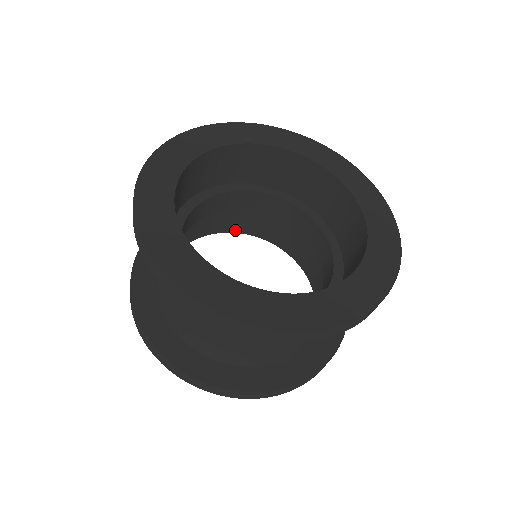
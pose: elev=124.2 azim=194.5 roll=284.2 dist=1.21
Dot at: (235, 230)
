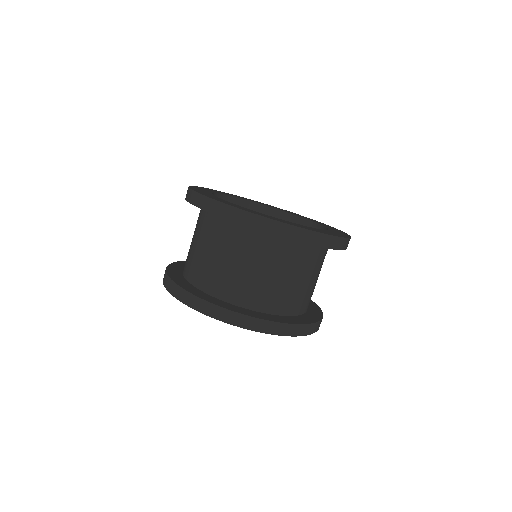
Dot at: occluded
